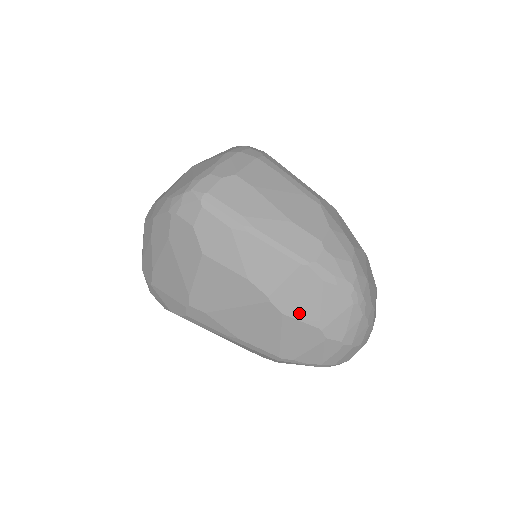
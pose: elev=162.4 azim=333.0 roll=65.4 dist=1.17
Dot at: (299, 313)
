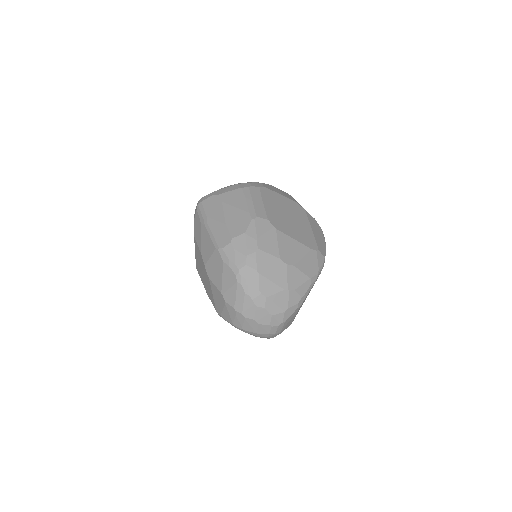
Dot at: (215, 280)
